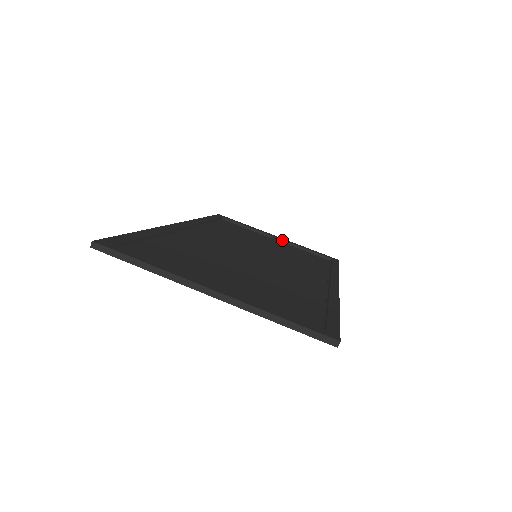
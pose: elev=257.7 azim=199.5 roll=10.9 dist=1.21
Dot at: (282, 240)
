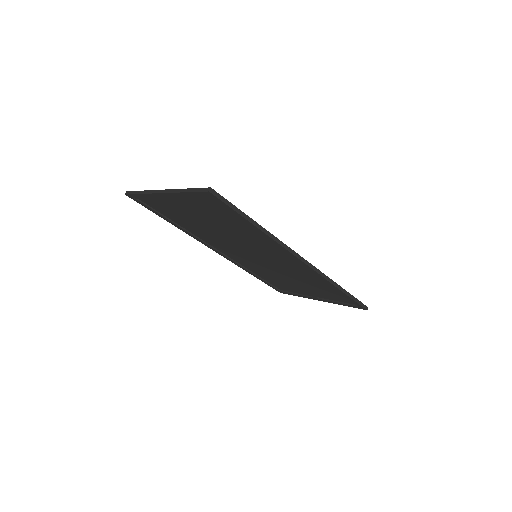
Dot at: occluded
